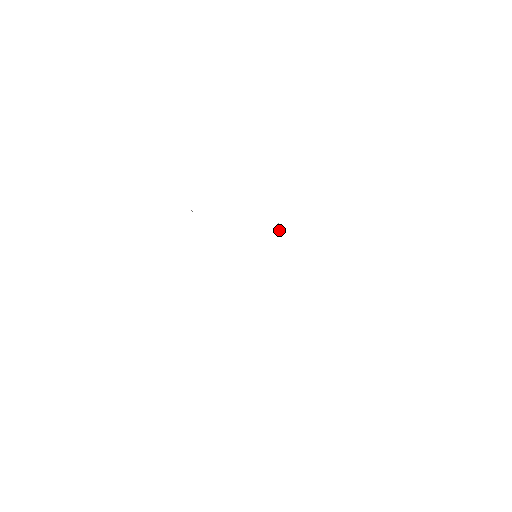
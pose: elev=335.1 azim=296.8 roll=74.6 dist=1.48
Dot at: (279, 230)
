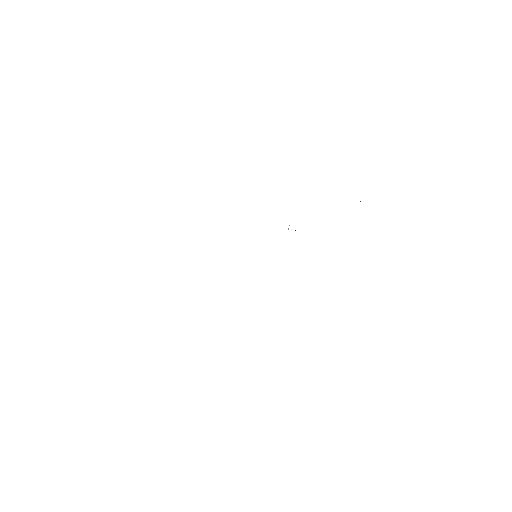
Dot at: (288, 228)
